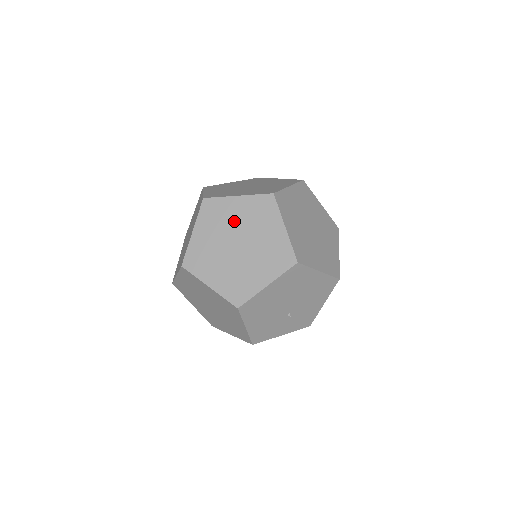
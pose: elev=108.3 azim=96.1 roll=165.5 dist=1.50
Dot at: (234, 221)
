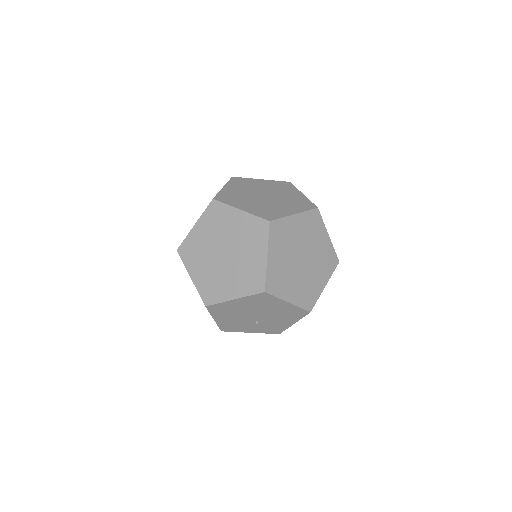
Dot at: (229, 231)
